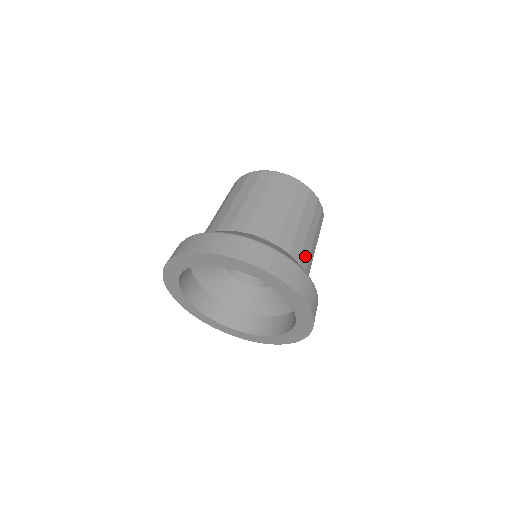
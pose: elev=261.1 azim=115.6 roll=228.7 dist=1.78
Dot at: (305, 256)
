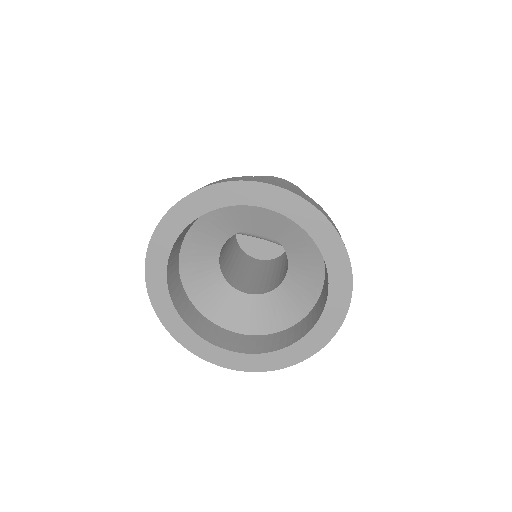
Dot at: occluded
